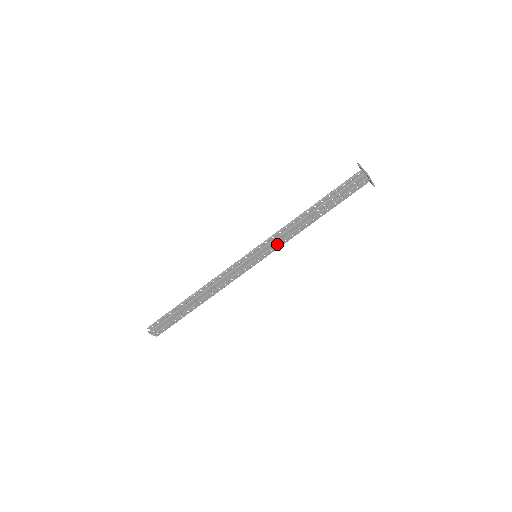
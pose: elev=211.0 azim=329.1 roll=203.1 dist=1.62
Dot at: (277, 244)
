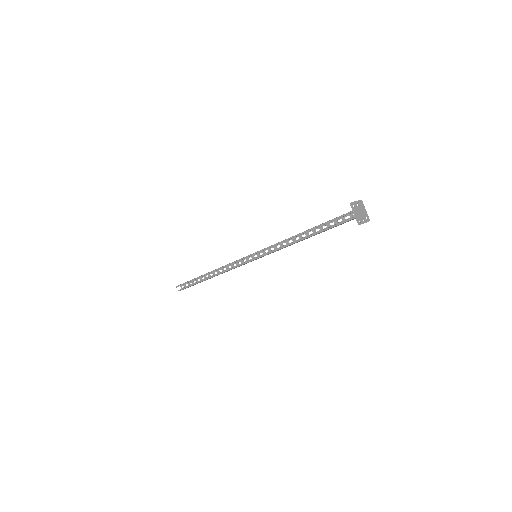
Dot at: occluded
